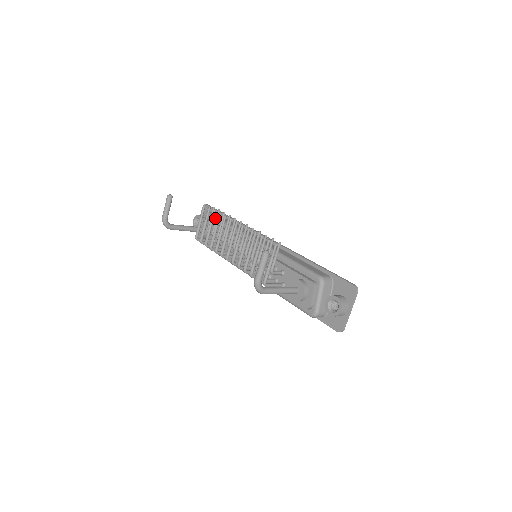
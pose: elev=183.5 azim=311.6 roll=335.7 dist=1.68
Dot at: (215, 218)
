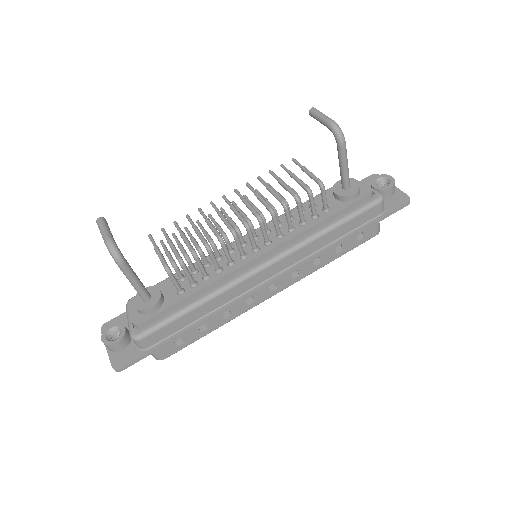
Dot at: occluded
